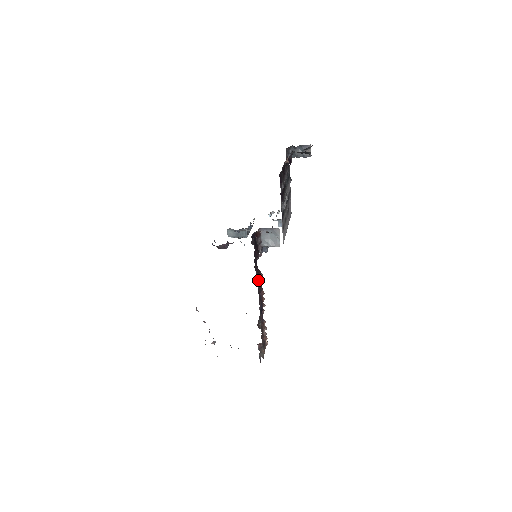
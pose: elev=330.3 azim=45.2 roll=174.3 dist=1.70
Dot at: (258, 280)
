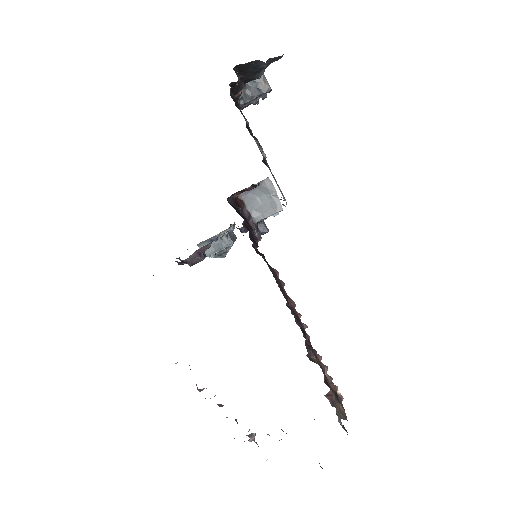
Dot at: occluded
